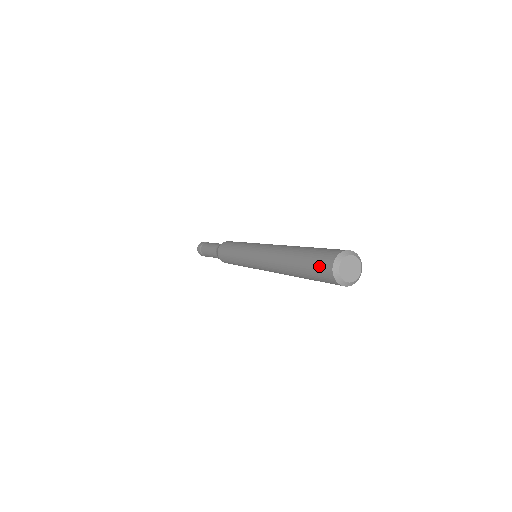
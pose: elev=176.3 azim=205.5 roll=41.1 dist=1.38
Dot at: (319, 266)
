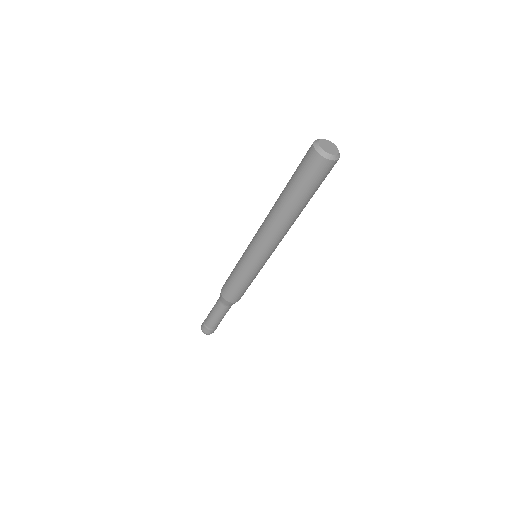
Dot at: (308, 167)
